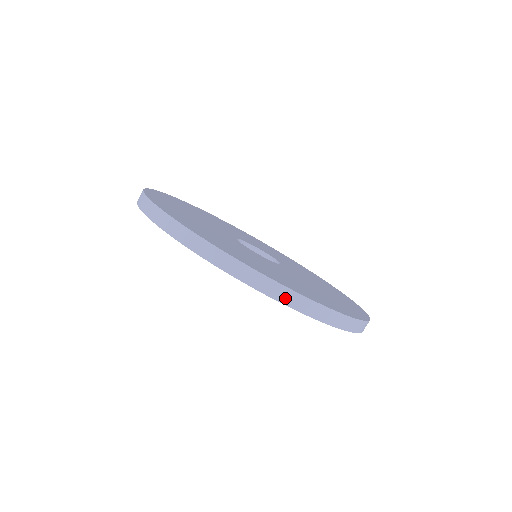
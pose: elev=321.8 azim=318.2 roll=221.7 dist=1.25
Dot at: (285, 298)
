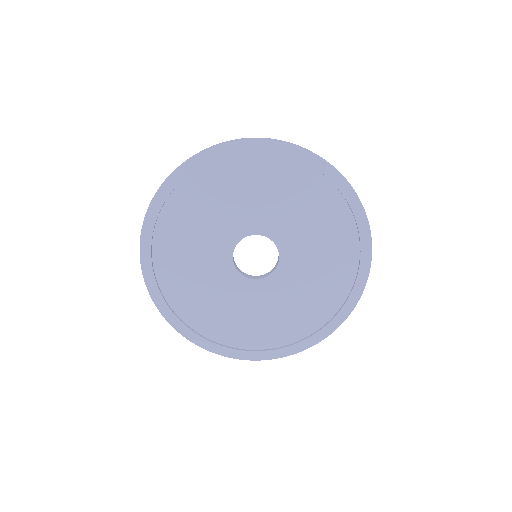
Dot at: (350, 185)
